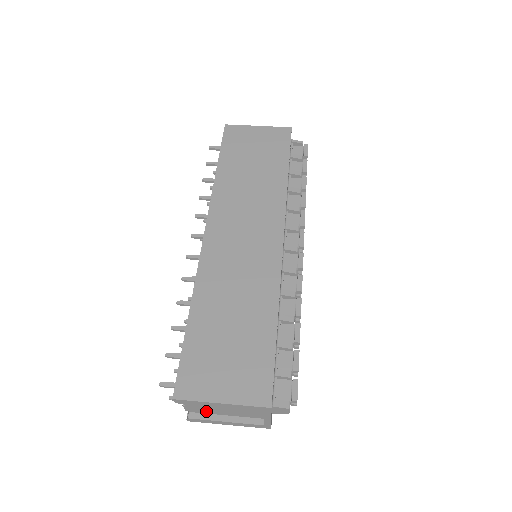
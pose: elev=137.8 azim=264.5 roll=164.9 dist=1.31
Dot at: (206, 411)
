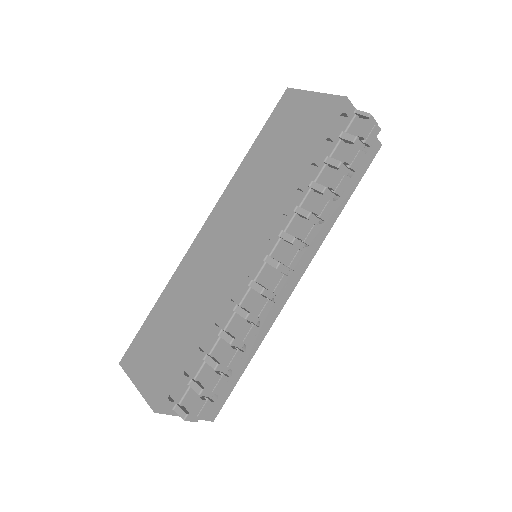
Dot at: occluded
